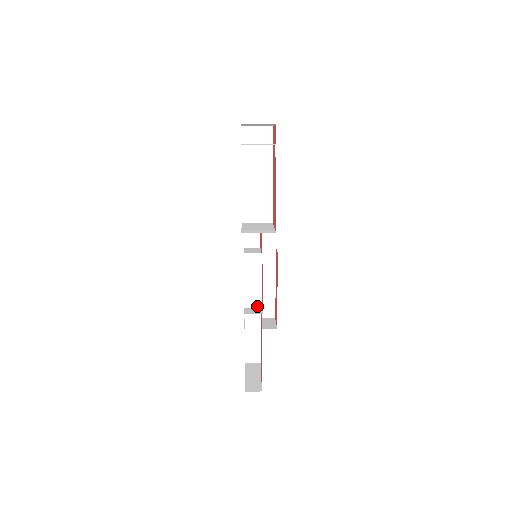
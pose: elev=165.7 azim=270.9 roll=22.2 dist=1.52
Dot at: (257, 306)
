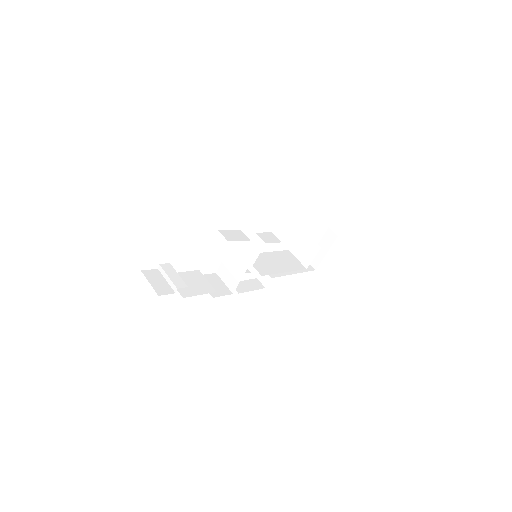
Dot at: (283, 259)
